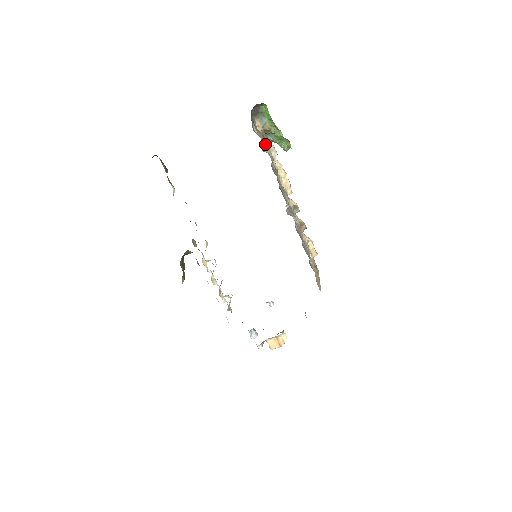
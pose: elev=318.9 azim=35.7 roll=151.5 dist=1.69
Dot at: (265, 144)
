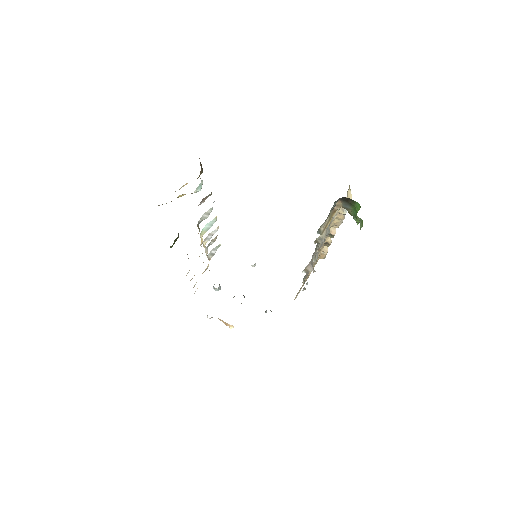
Dot at: occluded
